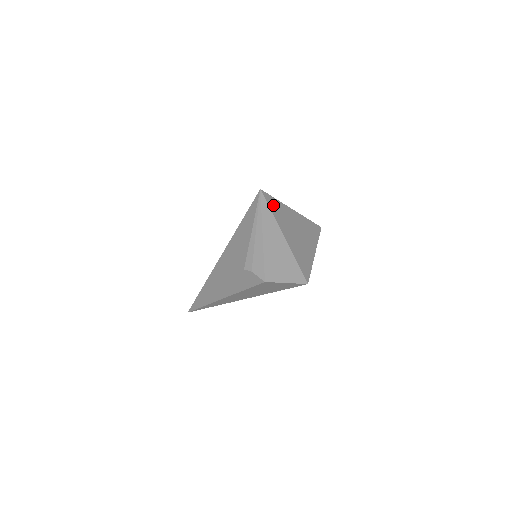
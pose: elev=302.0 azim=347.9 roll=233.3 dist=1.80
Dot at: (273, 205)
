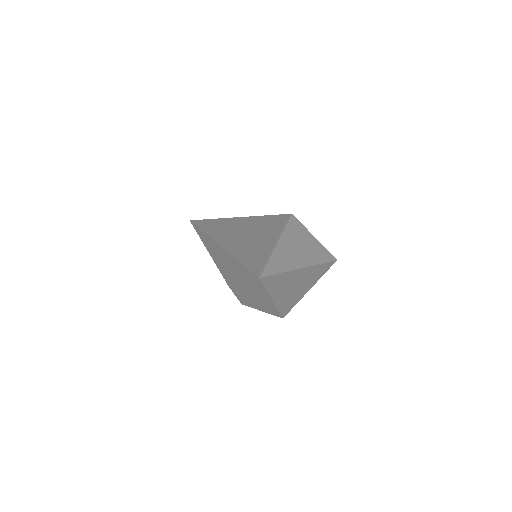
Dot at: (271, 281)
